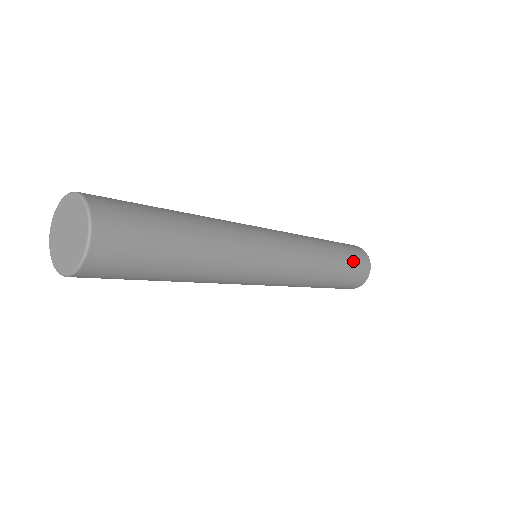
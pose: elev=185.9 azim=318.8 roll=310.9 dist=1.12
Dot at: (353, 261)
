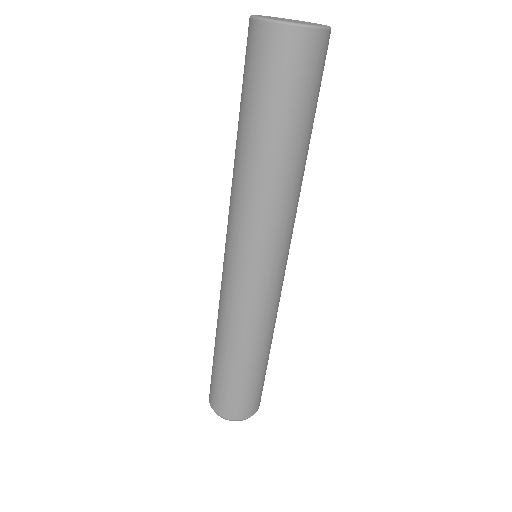
Dot at: (264, 379)
